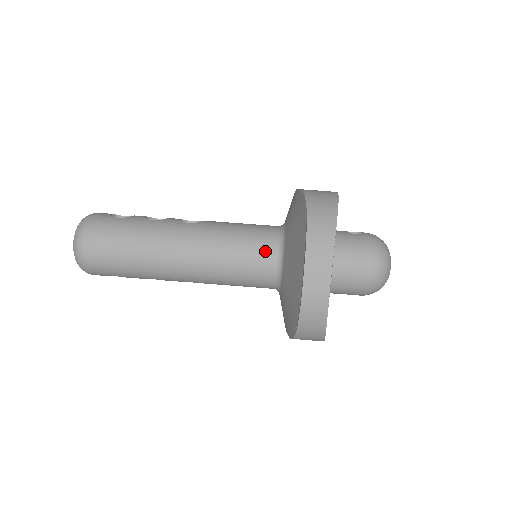
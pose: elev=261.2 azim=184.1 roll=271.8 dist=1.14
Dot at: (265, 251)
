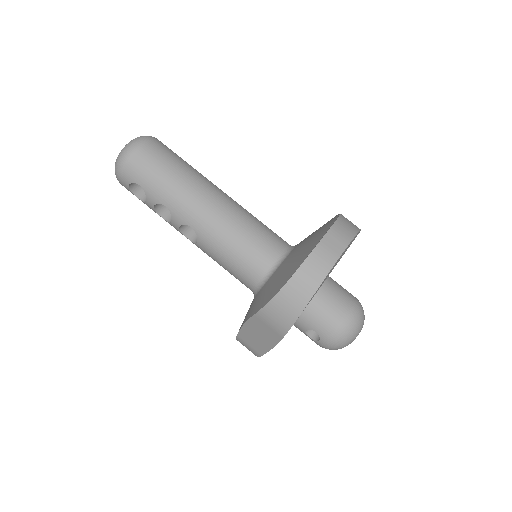
Dot at: (277, 242)
